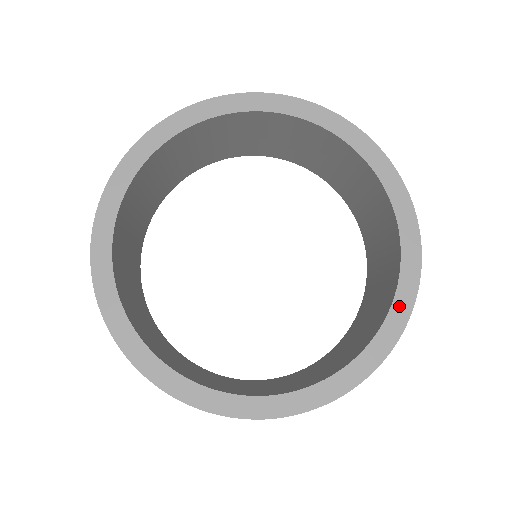
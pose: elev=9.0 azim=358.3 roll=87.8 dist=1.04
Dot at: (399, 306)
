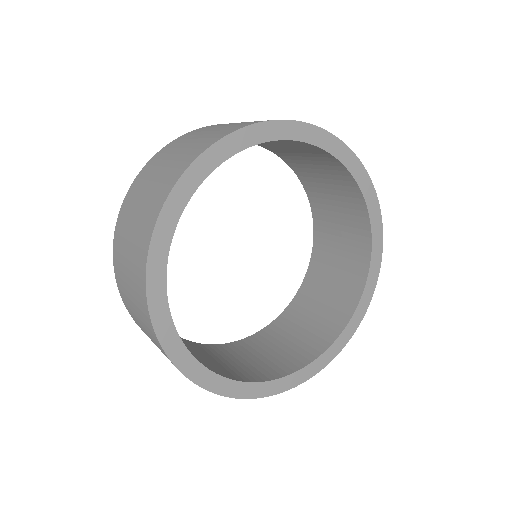
Dot at: (334, 348)
